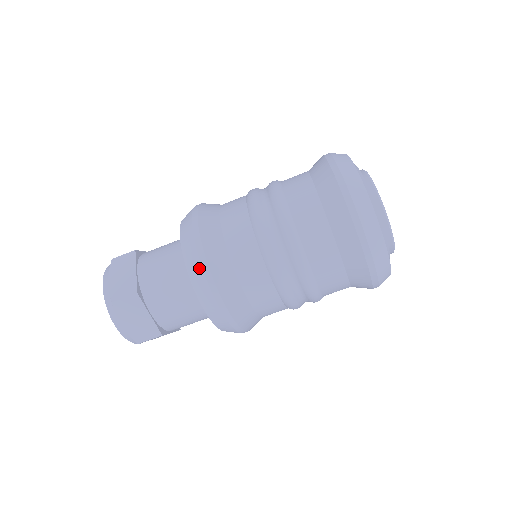
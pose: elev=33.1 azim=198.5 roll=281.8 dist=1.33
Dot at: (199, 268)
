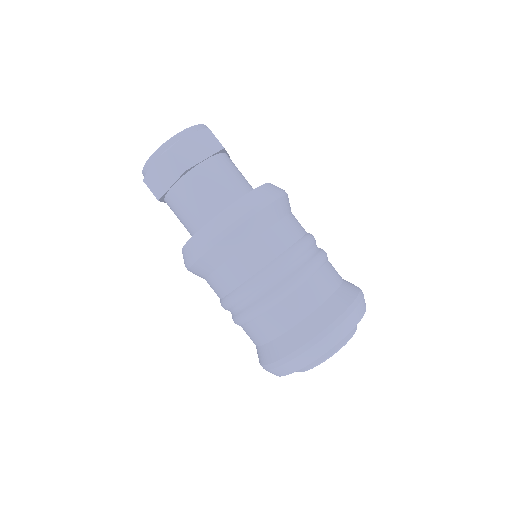
Dot at: (186, 260)
